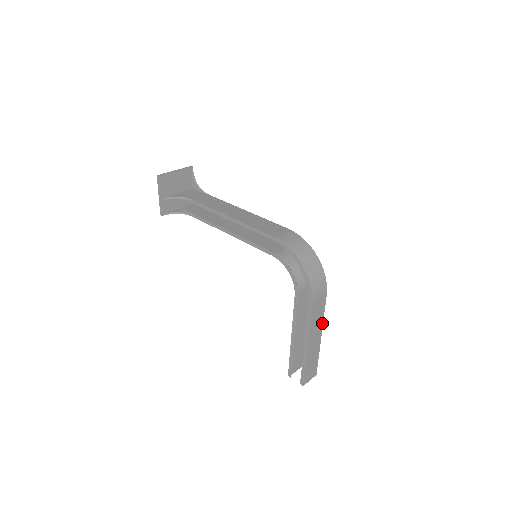
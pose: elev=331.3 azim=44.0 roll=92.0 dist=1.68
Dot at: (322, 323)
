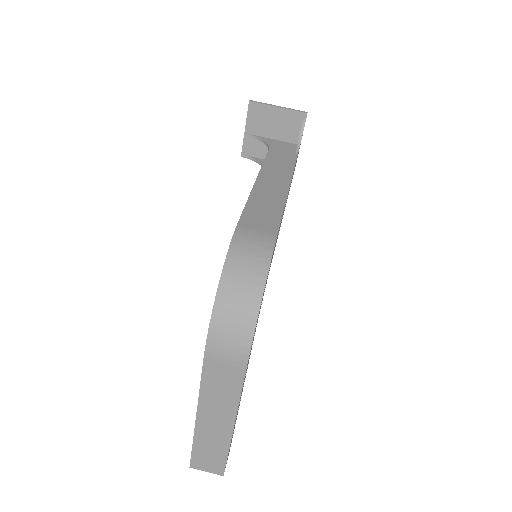
Dot at: (236, 408)
